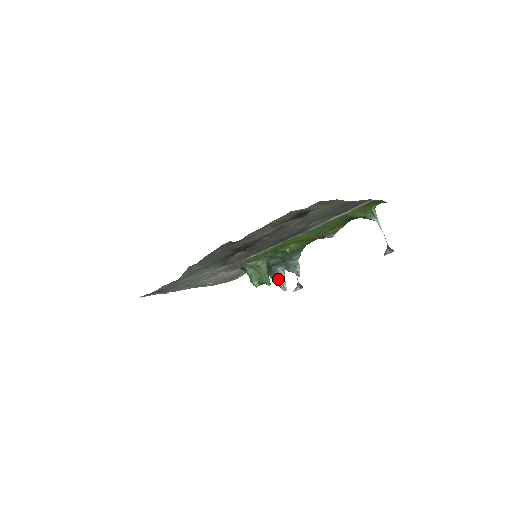
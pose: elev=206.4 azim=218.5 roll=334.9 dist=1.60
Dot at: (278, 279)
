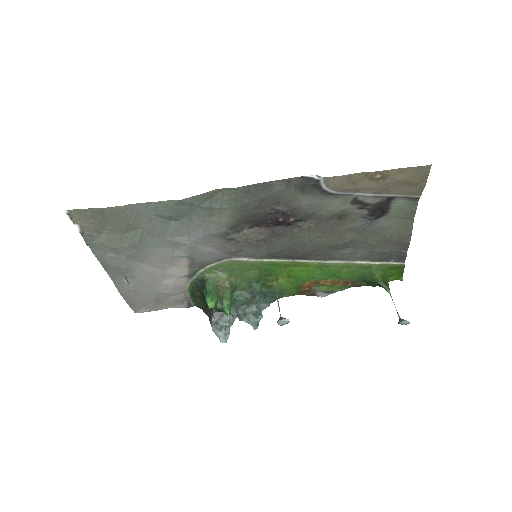
Dot at: (222, 324)
